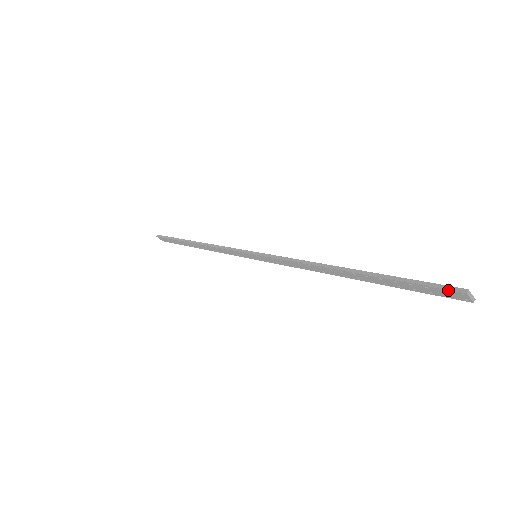
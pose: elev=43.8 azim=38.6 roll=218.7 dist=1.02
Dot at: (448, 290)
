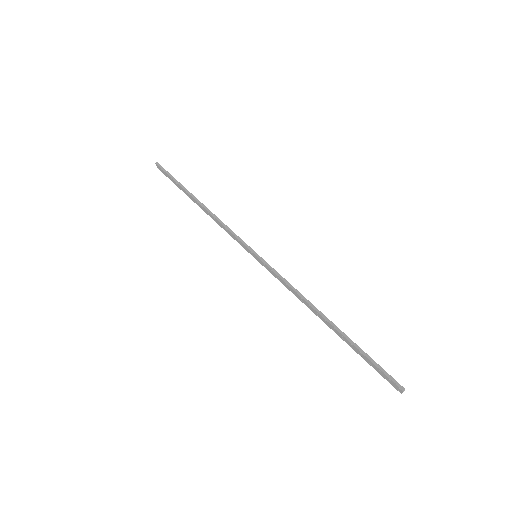
Dot at: (393, 382)
